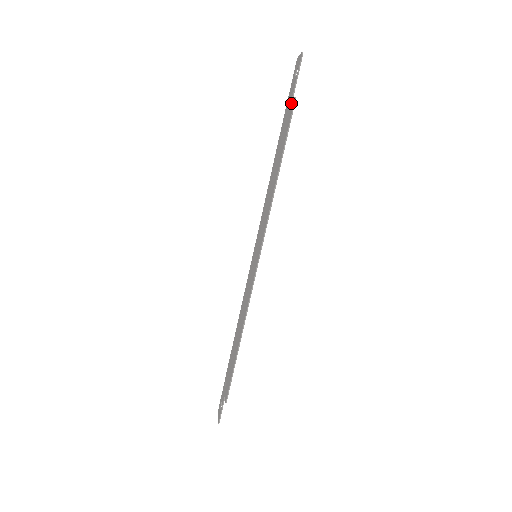
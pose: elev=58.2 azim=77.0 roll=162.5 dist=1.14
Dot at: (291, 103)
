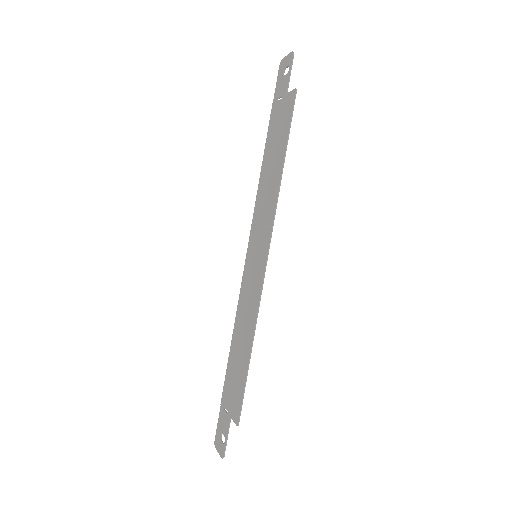
Dot at: (287, 97)
